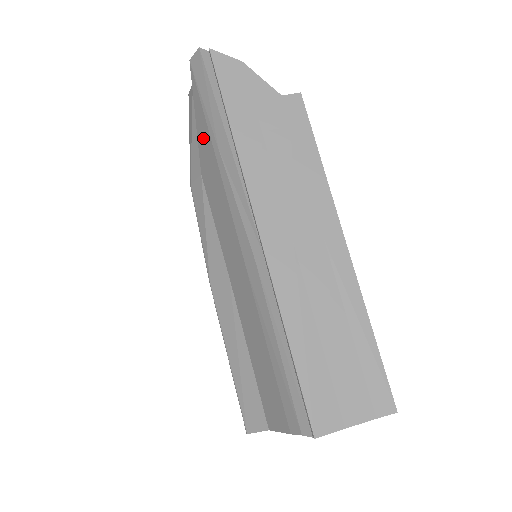
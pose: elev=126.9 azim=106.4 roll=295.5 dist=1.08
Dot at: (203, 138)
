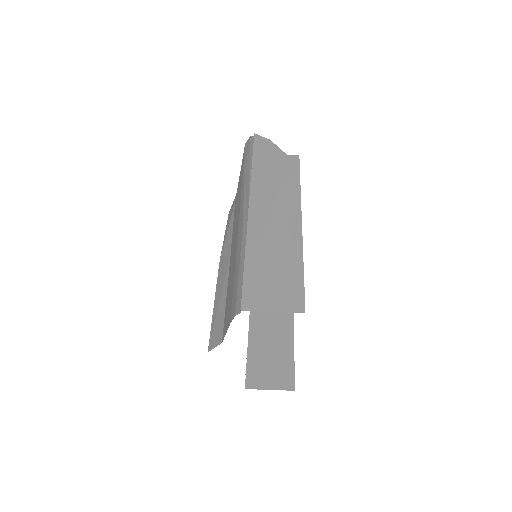
Dot at: (240, 179)
